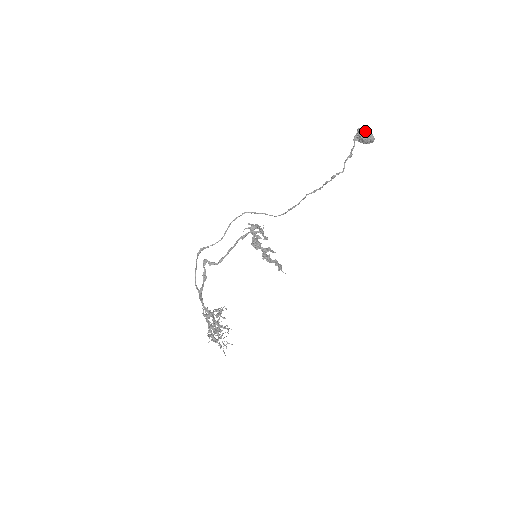
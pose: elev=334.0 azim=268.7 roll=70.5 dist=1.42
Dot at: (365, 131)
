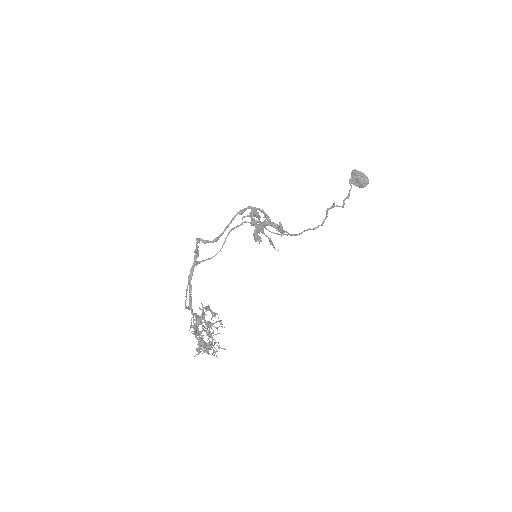
Dot at: (359, 172)
